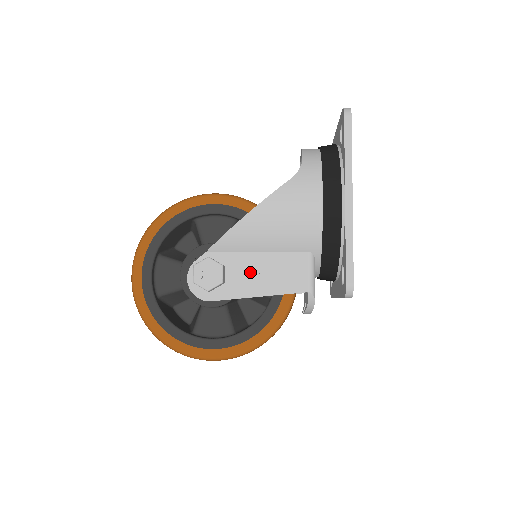
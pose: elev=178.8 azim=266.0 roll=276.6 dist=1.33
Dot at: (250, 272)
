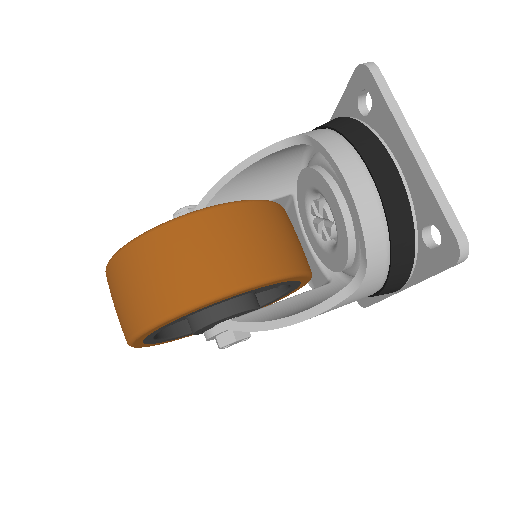
Dot at: occluded
